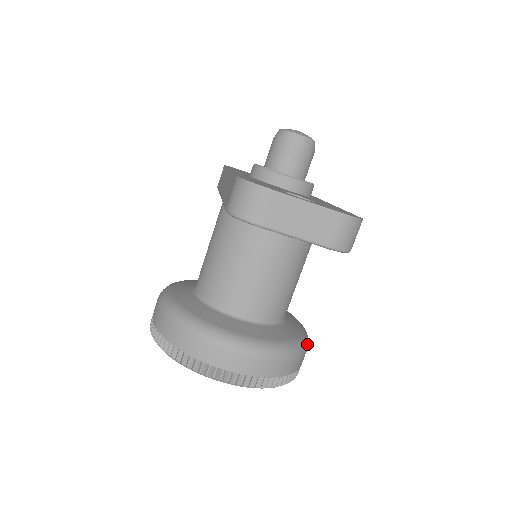
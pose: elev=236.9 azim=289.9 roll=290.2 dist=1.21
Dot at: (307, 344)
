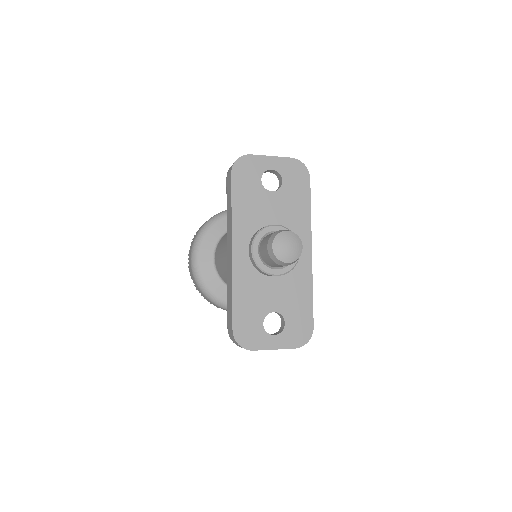
Dot at: occluded
